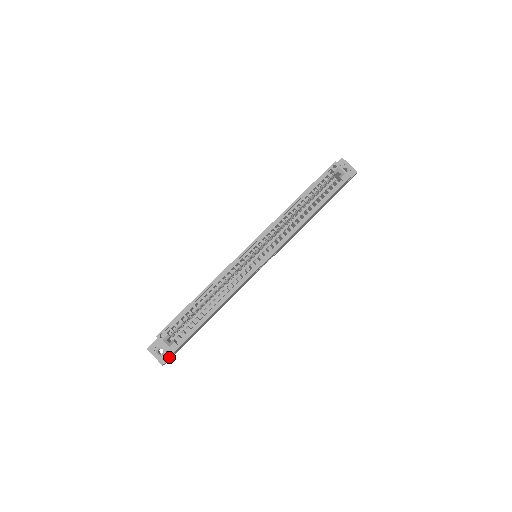
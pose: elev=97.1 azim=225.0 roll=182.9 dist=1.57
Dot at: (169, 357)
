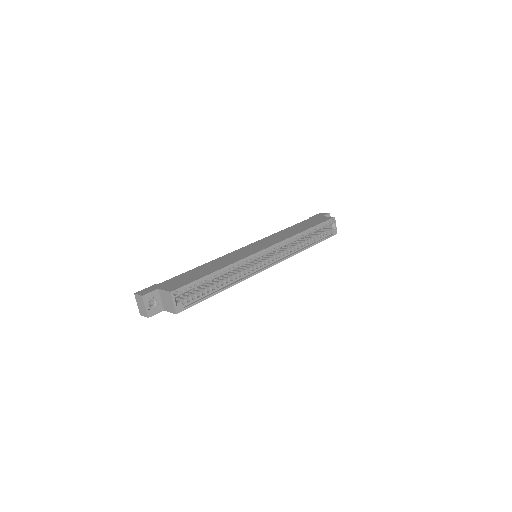
Dot at: (157, 312)
